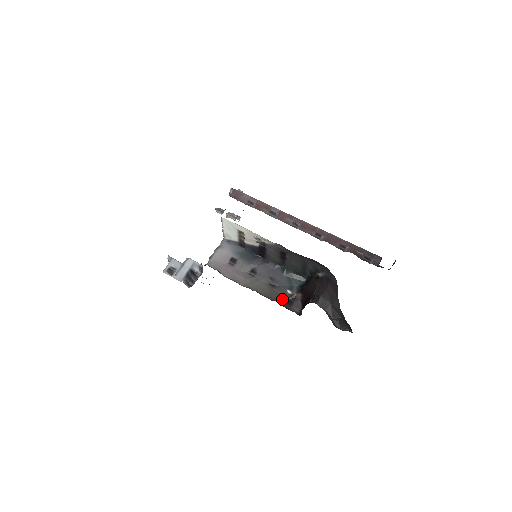
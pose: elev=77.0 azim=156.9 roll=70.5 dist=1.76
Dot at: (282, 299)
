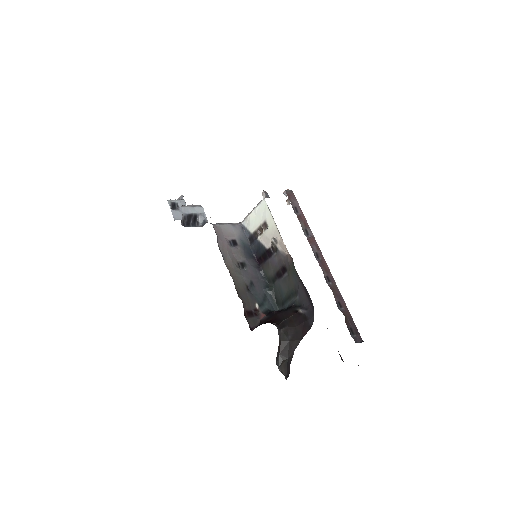
Dot at: (247, 305)
